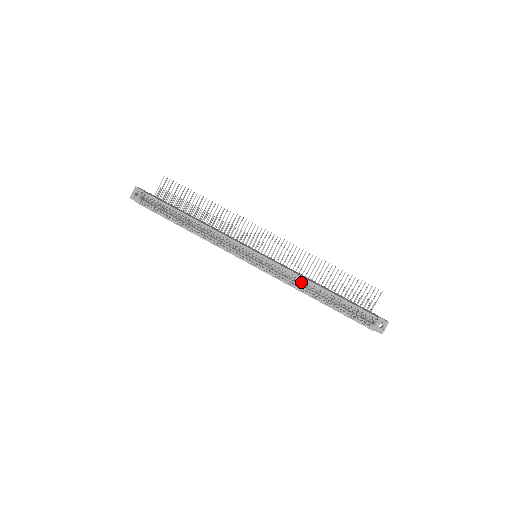
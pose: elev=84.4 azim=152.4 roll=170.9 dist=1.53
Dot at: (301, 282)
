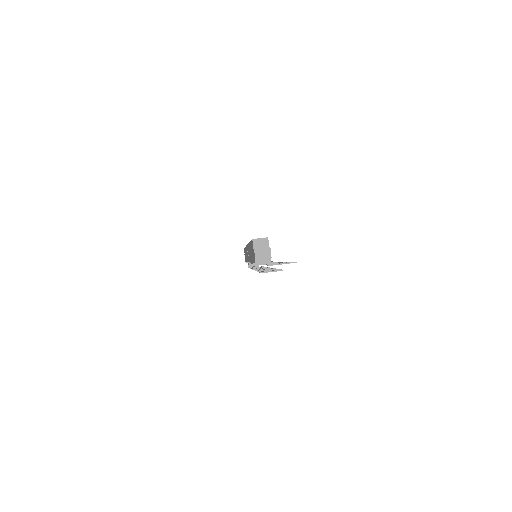
Dot at: occluded
